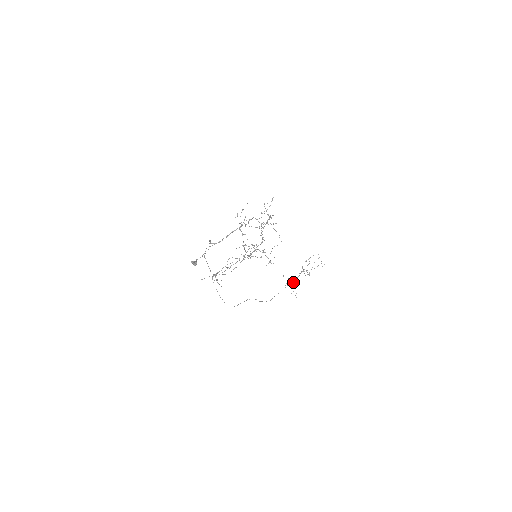
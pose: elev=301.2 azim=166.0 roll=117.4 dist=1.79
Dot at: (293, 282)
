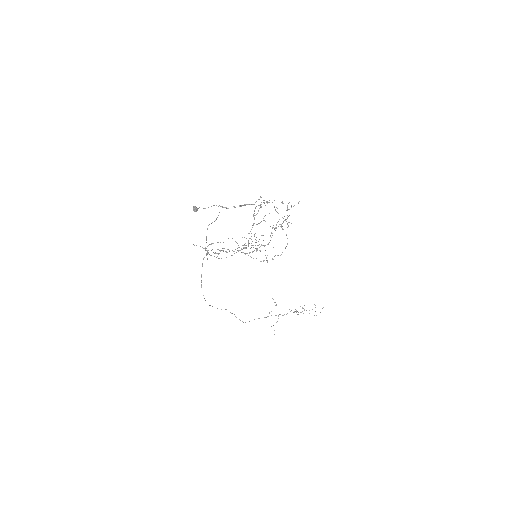
Dot at: (278, 316)
